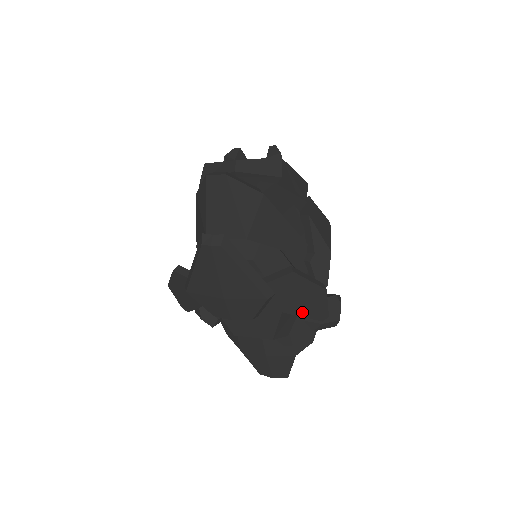
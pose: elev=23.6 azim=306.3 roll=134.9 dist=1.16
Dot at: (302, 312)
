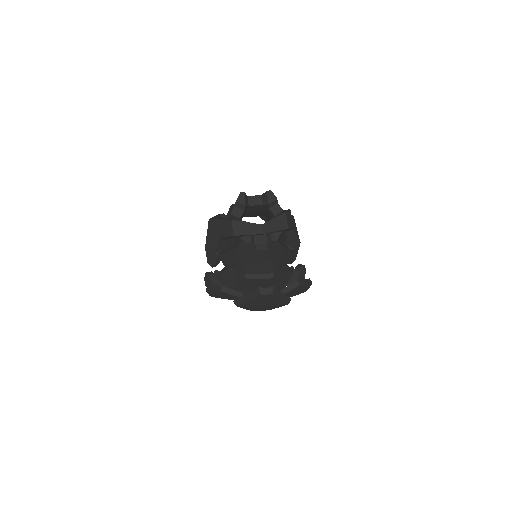
Dot at: (296, 294)
